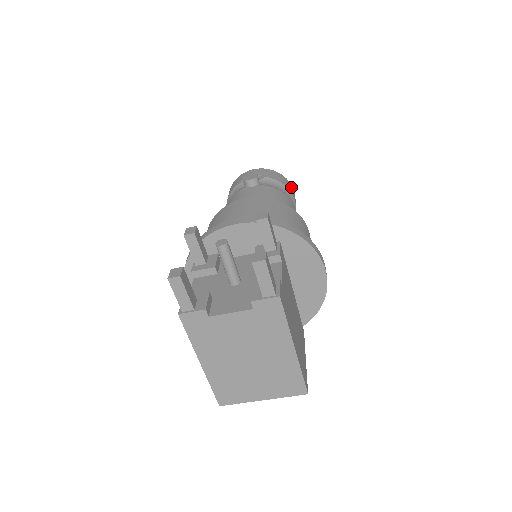
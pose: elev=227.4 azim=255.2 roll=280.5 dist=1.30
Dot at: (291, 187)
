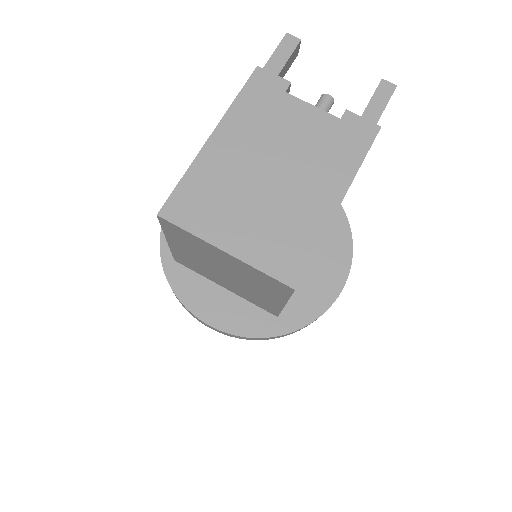
Dot at: occluded
